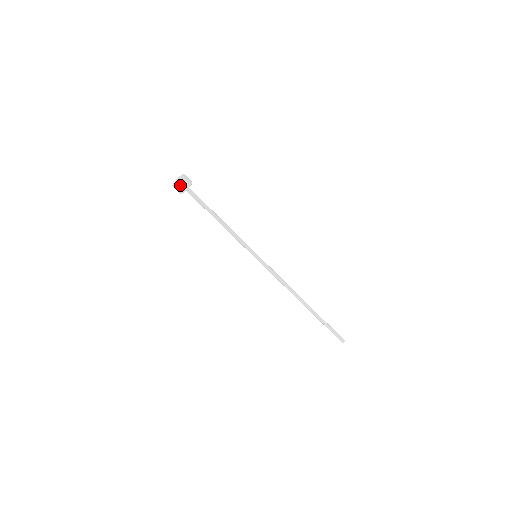
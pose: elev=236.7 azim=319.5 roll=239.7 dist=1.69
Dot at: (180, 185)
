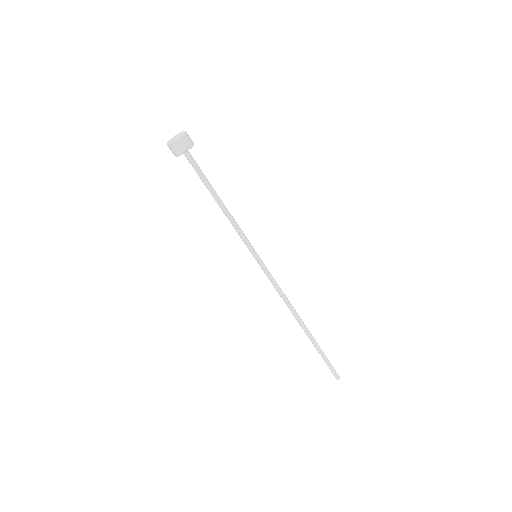
Dot at: (171, 147)
